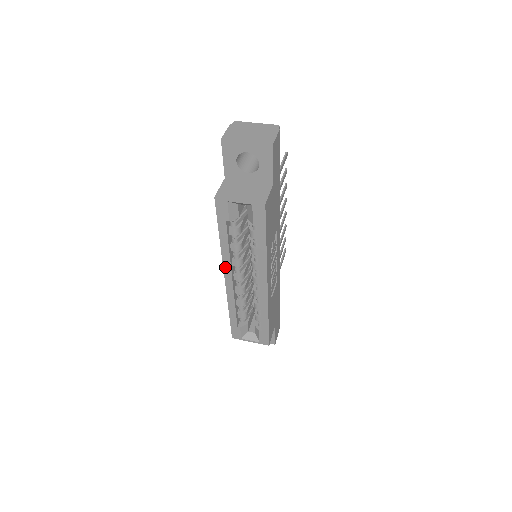
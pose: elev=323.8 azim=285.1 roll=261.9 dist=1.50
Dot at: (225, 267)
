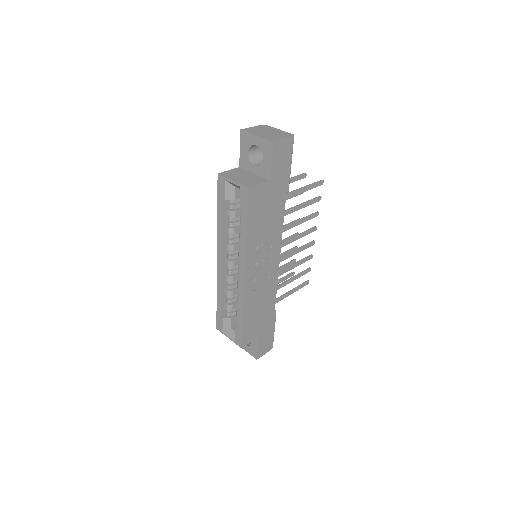
Dot at: (218, 247)
